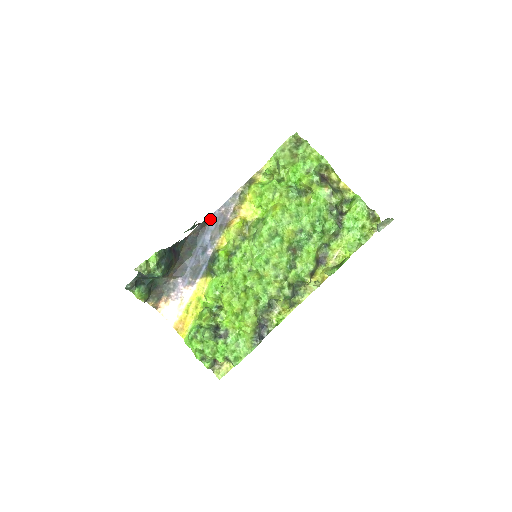
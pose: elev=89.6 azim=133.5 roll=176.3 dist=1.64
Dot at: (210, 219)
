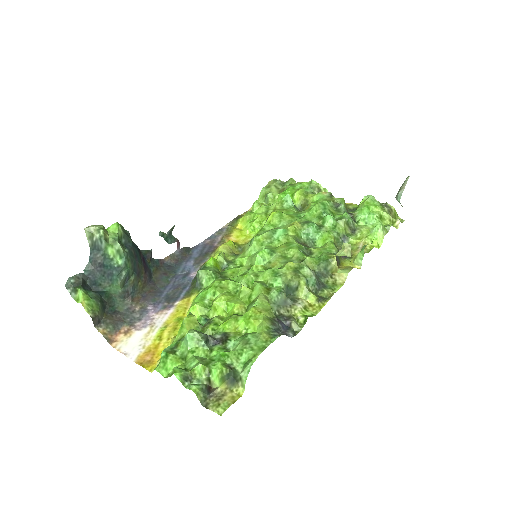
Dot at: (192, 250)
